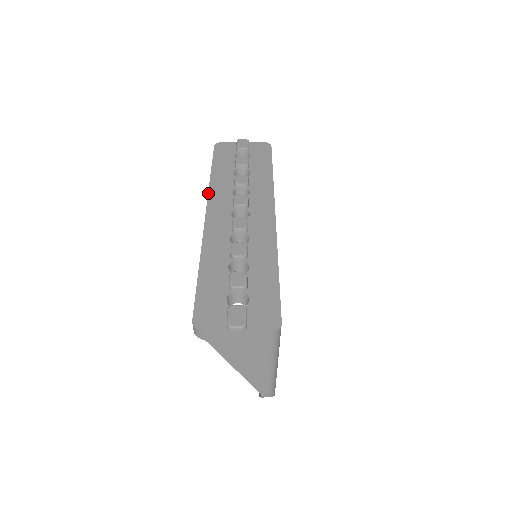
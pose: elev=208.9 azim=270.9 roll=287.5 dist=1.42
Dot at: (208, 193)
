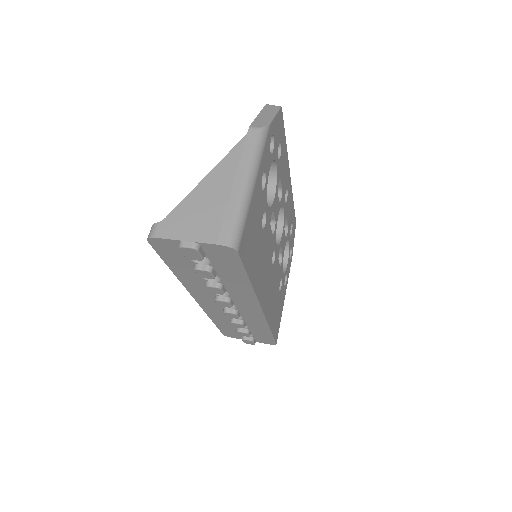
Dot at: occluded
